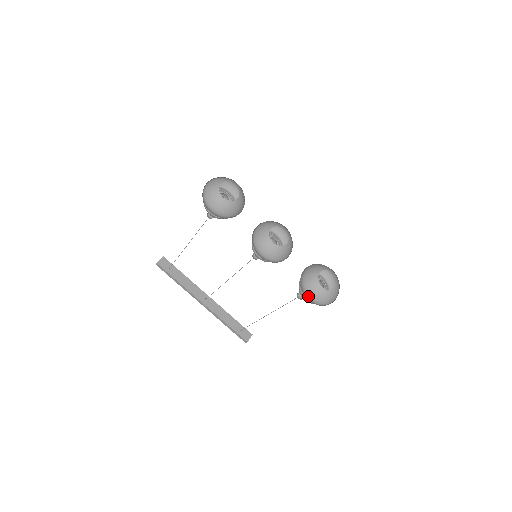
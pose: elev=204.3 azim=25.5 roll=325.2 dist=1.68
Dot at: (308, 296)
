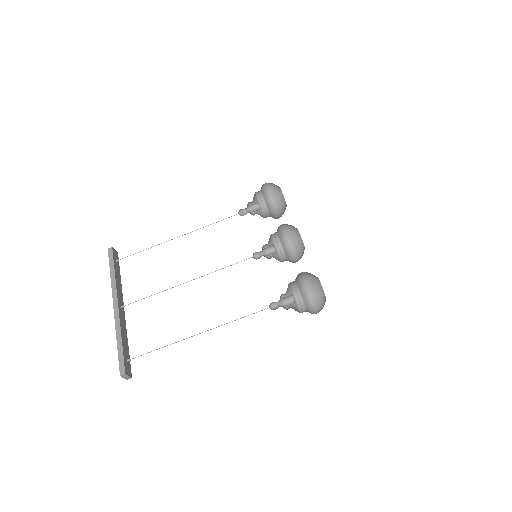
Dot at: (305, 279)
